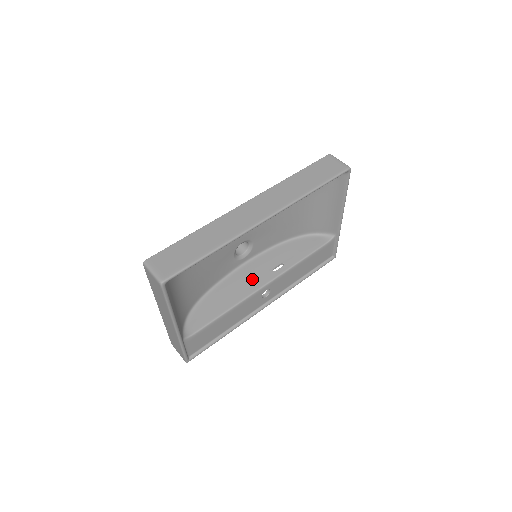
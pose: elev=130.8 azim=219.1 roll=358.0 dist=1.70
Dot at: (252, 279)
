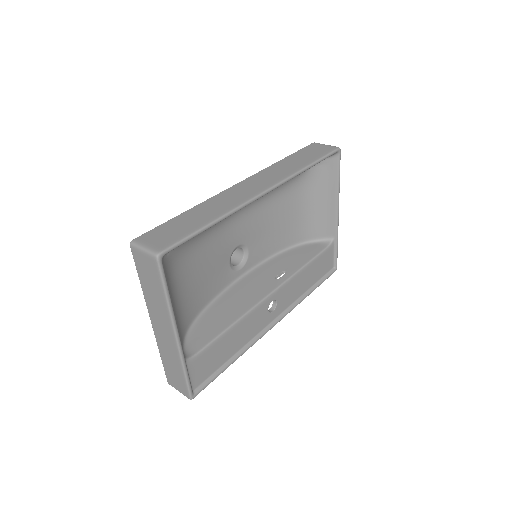
Dot at: (254, 290)
